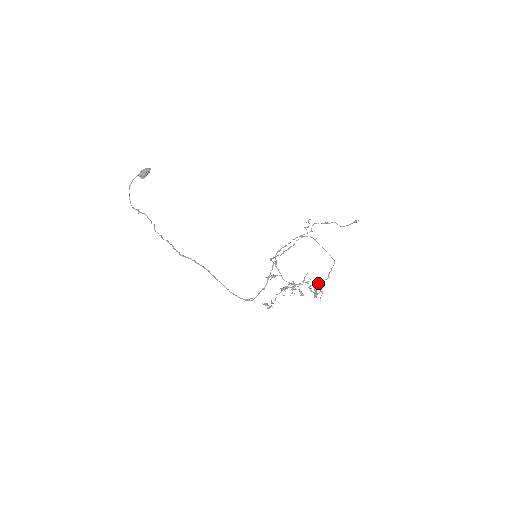
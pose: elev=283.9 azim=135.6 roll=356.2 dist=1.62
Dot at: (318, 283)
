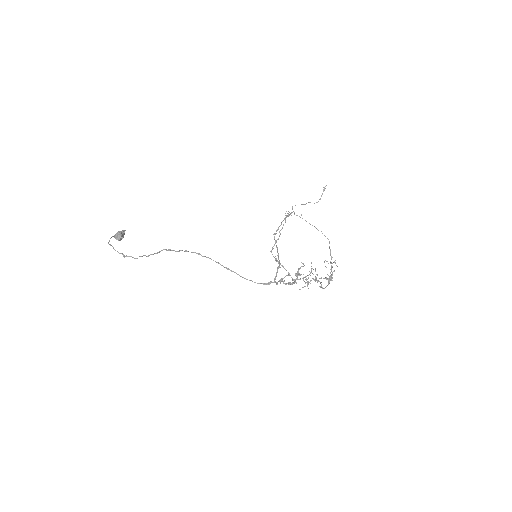
Dot at: (326, 261)
